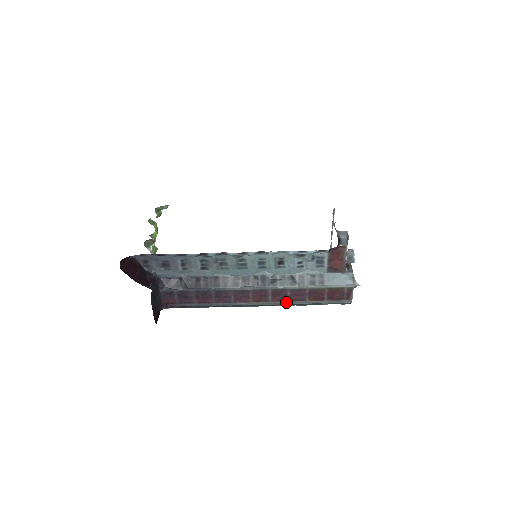
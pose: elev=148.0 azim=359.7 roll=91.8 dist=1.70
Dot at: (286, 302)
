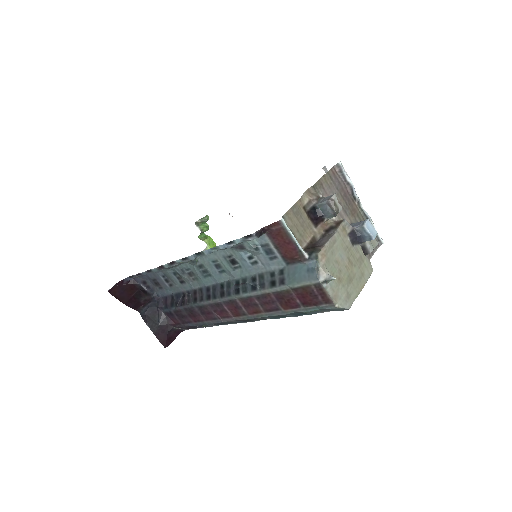
Dot at: (263, 314)
